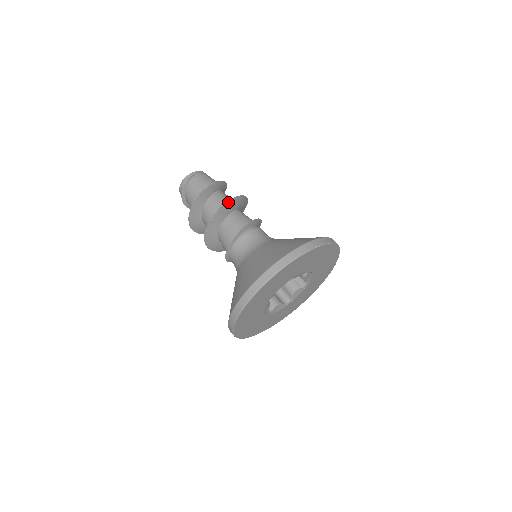
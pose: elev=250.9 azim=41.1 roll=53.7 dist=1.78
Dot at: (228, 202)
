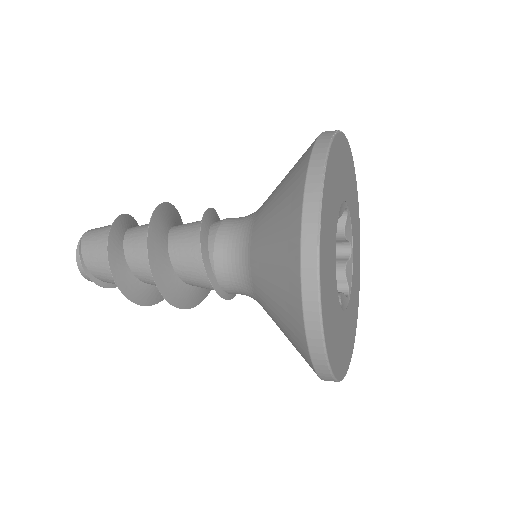
Dot at: (149, 252)
